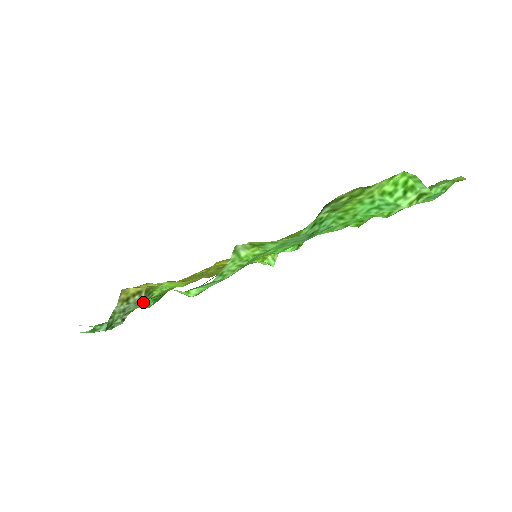
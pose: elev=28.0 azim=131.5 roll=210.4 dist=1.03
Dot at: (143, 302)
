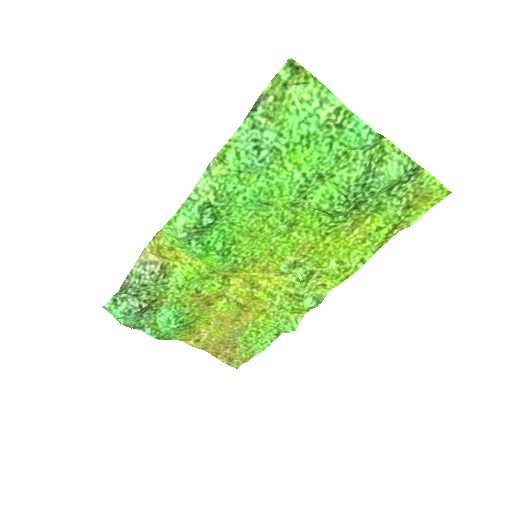
Dot at: (158, 282)
